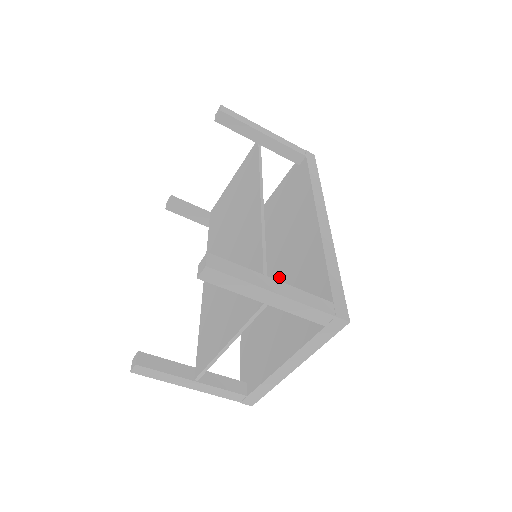
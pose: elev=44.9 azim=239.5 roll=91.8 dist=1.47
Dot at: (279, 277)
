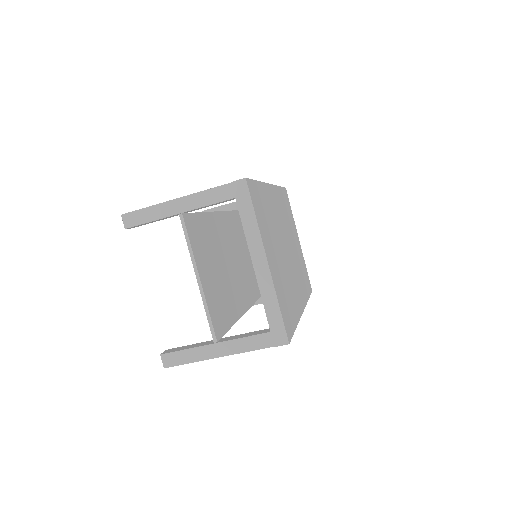
Dot at: occluded
